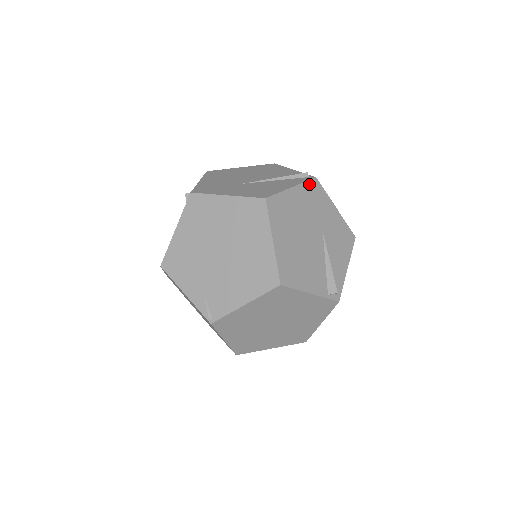
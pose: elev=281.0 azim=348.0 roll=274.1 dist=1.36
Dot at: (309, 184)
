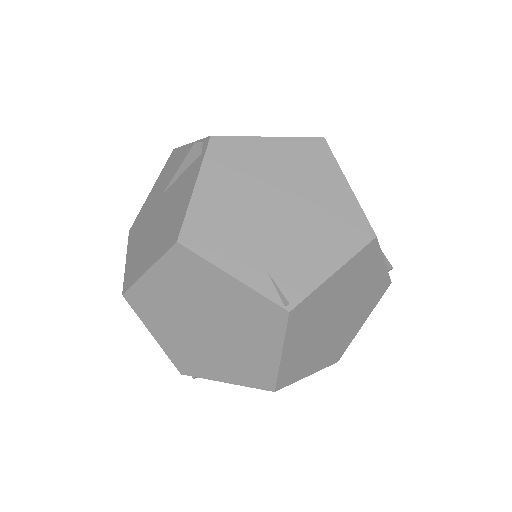
Dot at: occluded
